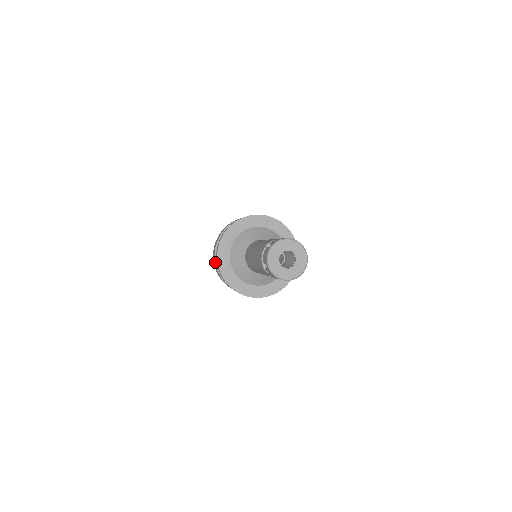
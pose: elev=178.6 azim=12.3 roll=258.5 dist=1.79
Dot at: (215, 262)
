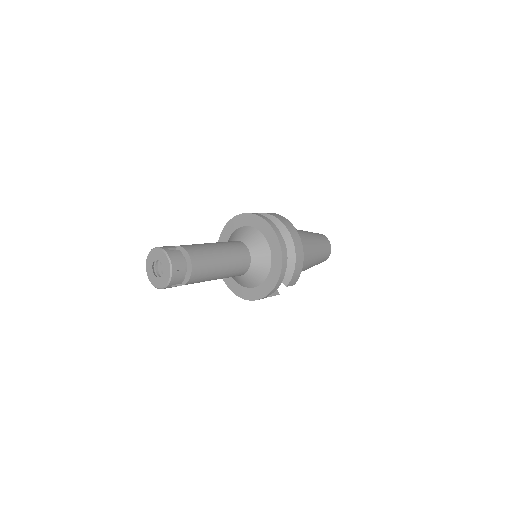
Dot at: occluded
